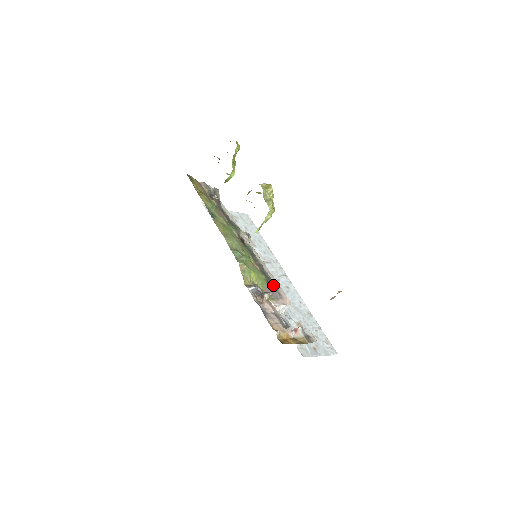
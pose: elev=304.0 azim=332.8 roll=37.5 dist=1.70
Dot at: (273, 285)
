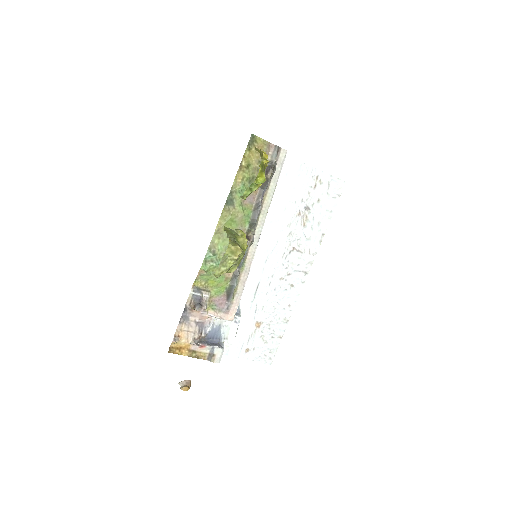
Dot at: (230, 298)
